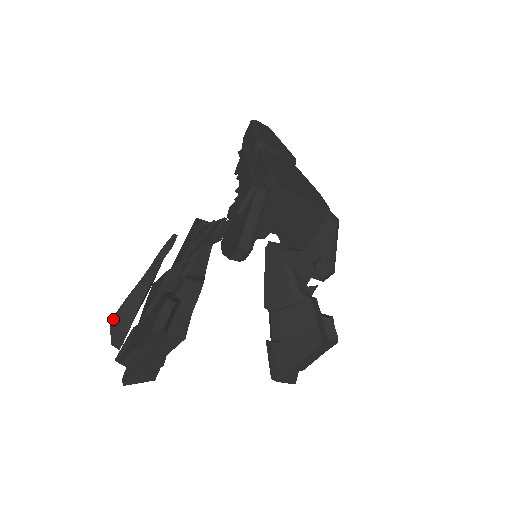
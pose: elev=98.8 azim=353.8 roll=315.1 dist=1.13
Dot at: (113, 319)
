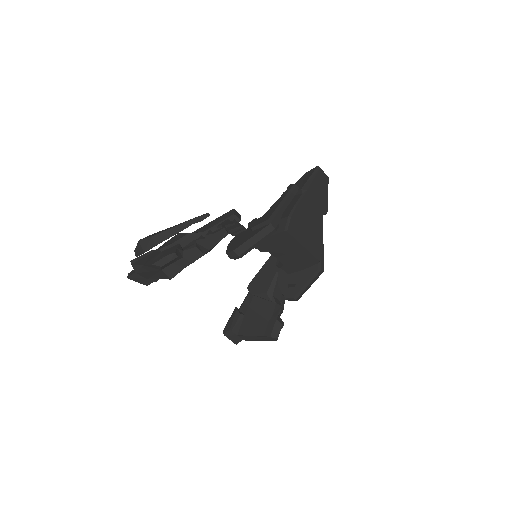
Dot at: (142, 240)
